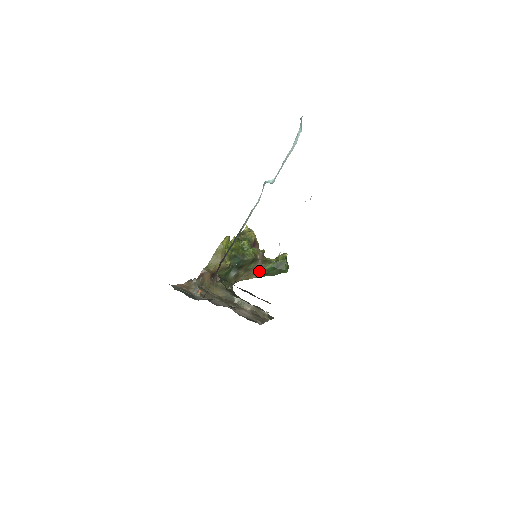
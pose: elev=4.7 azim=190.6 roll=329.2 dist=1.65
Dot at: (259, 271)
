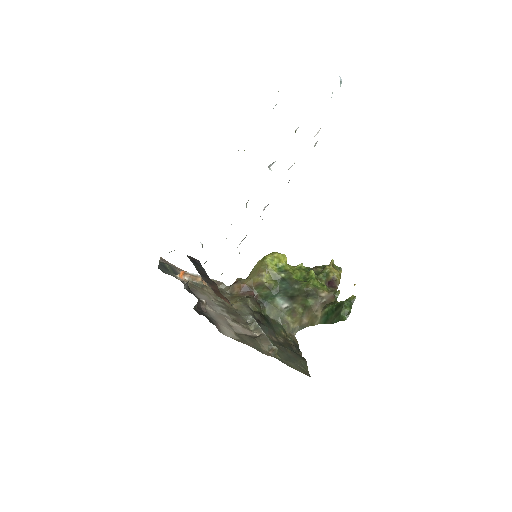
Dot at: (321, 314)
